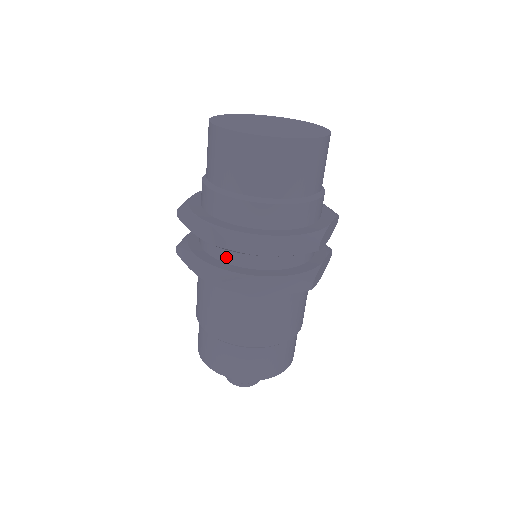
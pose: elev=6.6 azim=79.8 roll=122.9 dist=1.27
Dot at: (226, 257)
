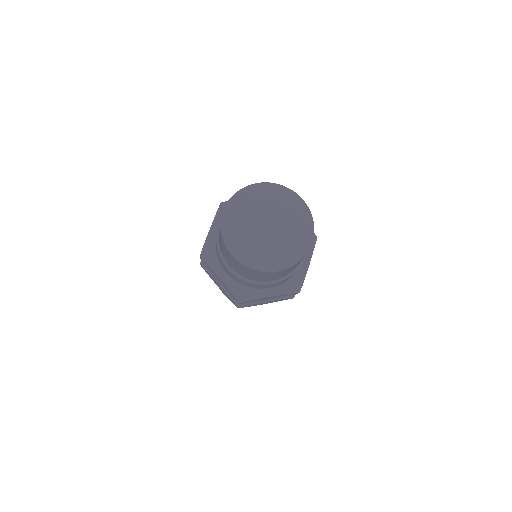
Dot at: occluded
